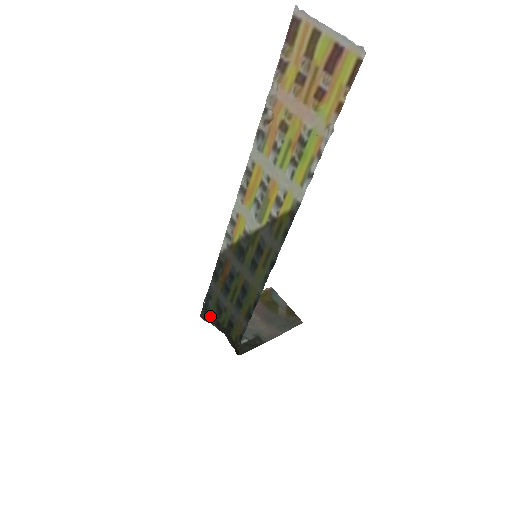
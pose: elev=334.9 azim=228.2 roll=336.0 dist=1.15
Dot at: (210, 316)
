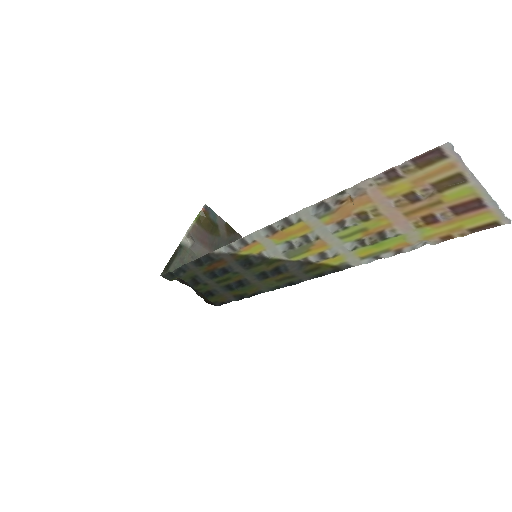
Dot at: (176, 278)
